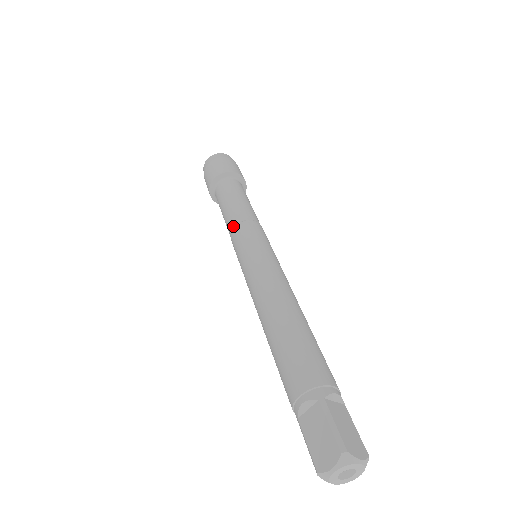
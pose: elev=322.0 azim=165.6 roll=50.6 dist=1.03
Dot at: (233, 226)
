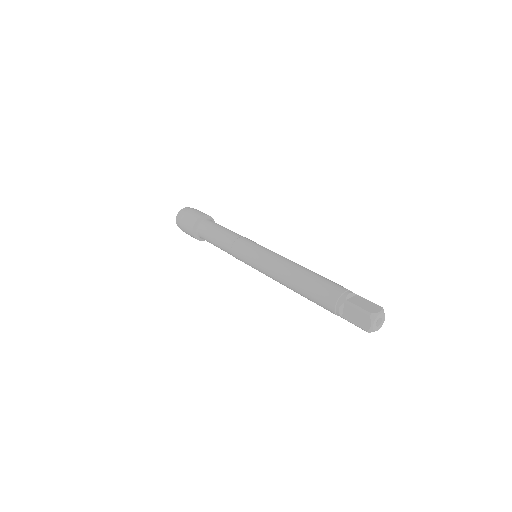
Dot at: (230, 250)
